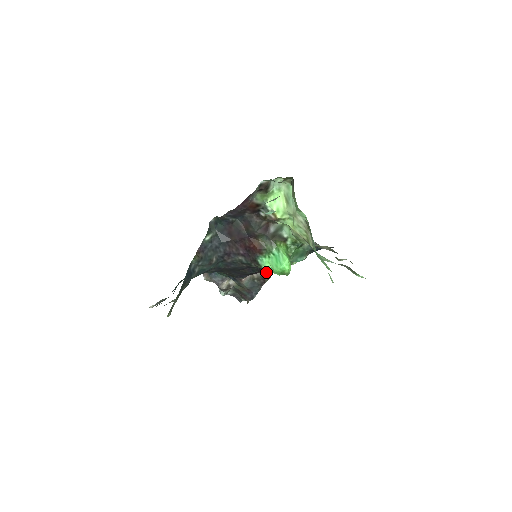
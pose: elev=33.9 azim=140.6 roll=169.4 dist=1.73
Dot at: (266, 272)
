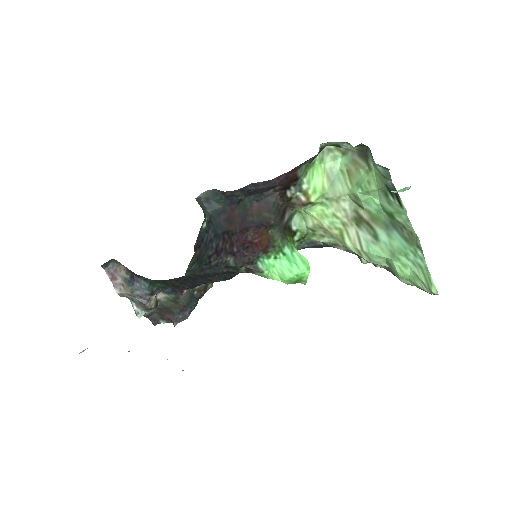
Dot at: occluded
